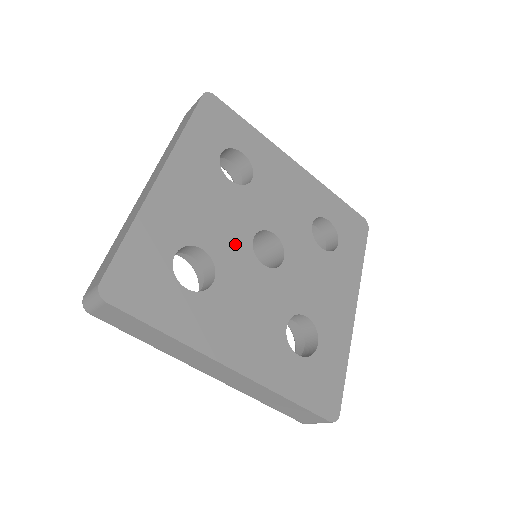
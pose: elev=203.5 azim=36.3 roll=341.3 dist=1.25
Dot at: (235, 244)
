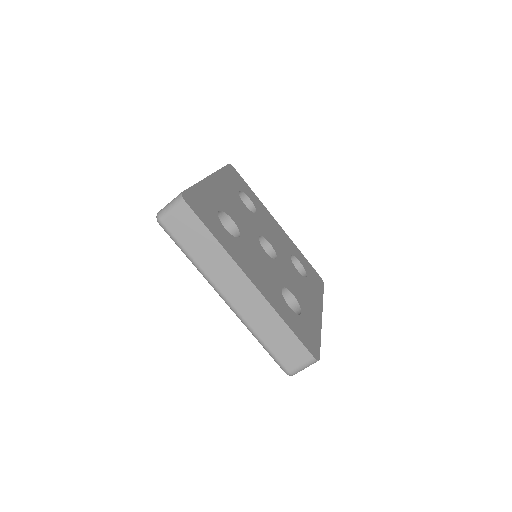
Dot at: (249, 231)
